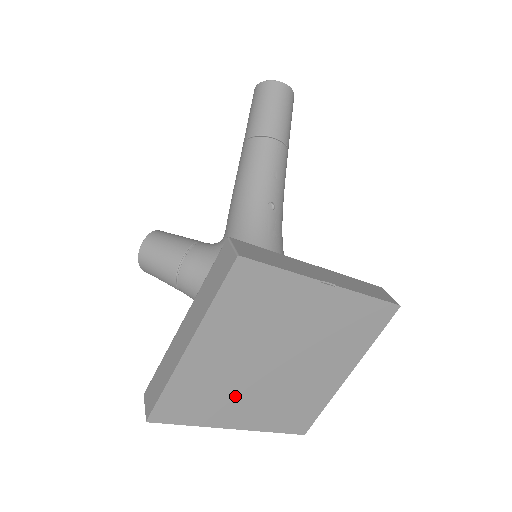
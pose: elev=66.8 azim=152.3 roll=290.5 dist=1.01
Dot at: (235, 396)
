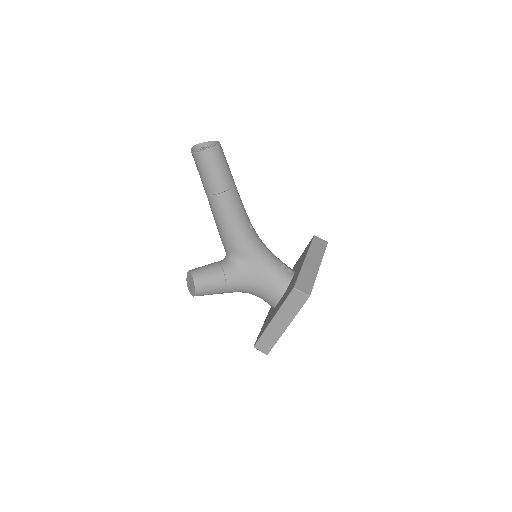
Dot at: occluded
